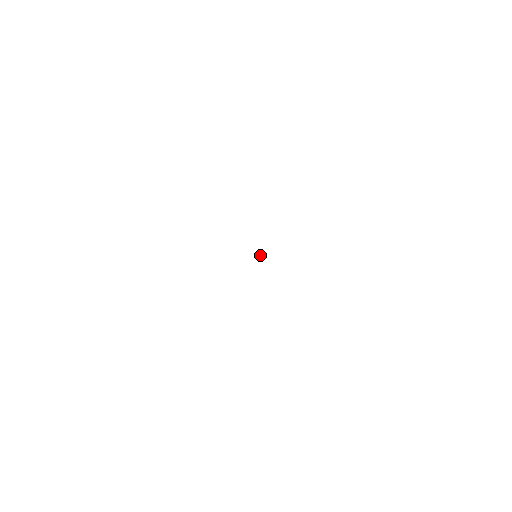
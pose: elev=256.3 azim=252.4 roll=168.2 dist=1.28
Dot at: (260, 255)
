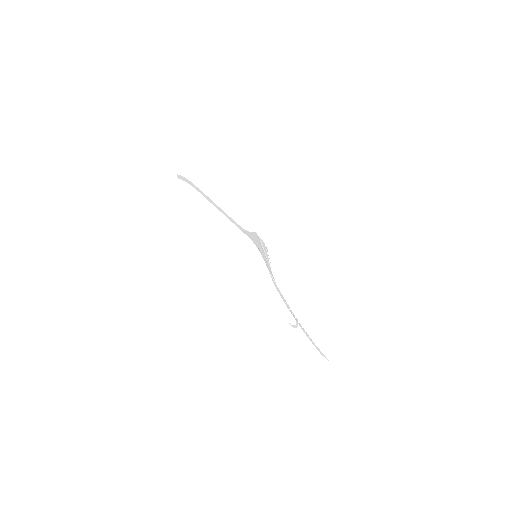
Dot at: (273, 279)
